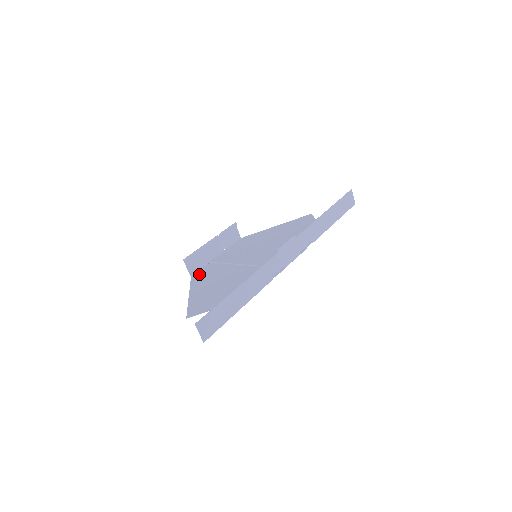
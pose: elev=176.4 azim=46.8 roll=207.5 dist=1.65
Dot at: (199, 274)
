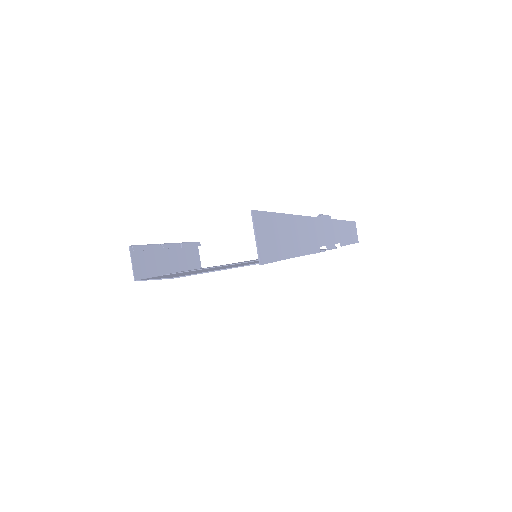
Dot at: occluded
